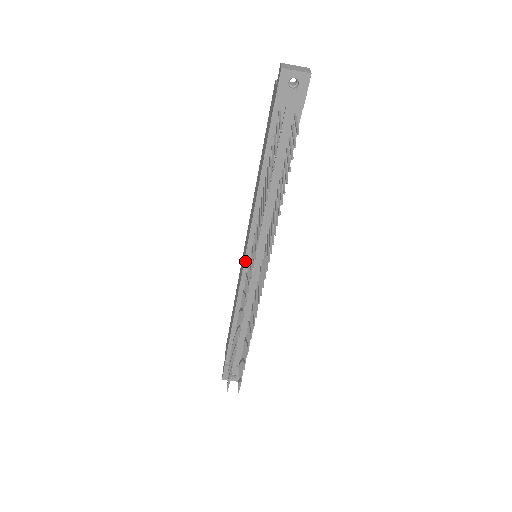
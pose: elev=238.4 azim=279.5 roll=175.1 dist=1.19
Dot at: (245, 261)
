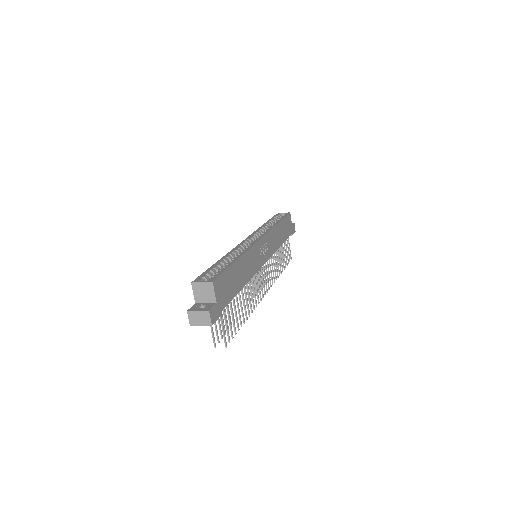
Dot at: occluded
